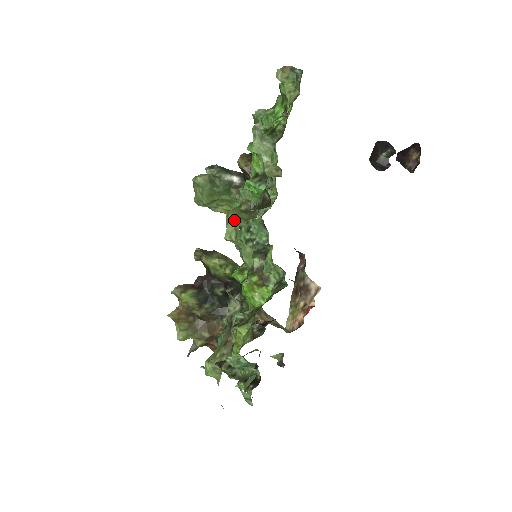
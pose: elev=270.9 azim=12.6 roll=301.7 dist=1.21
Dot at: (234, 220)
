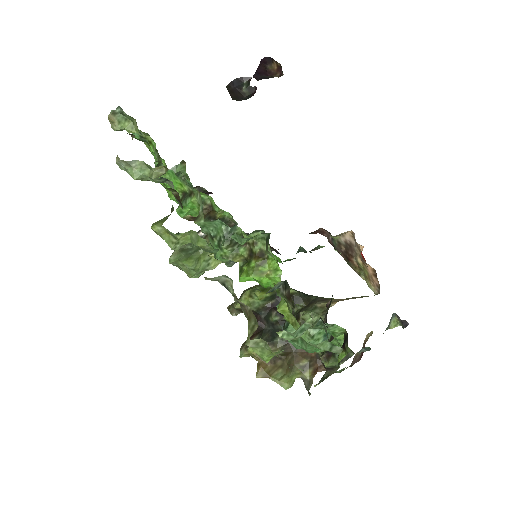
Dot at: (159, 228)
